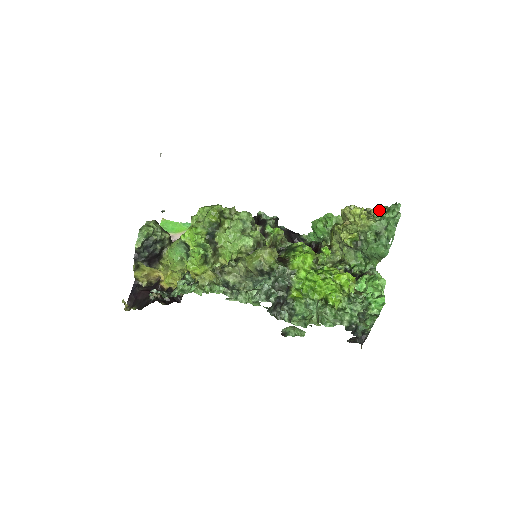
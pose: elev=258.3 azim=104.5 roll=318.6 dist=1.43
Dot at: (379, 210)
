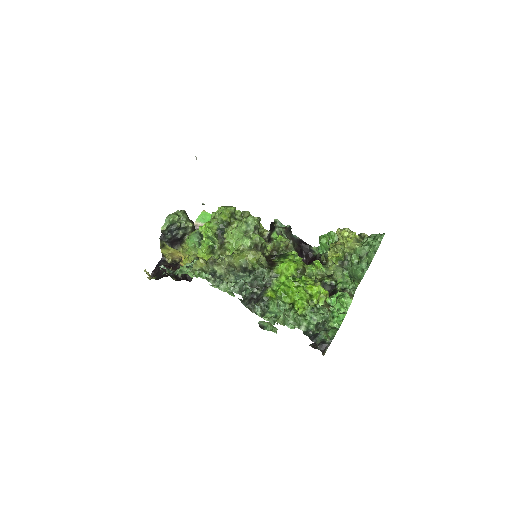
Dot at: (368, 237)
